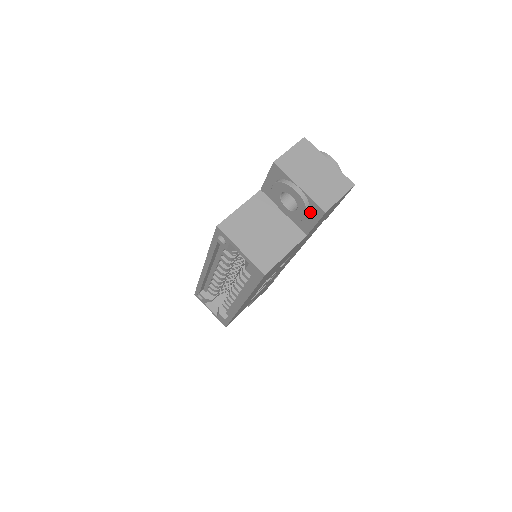
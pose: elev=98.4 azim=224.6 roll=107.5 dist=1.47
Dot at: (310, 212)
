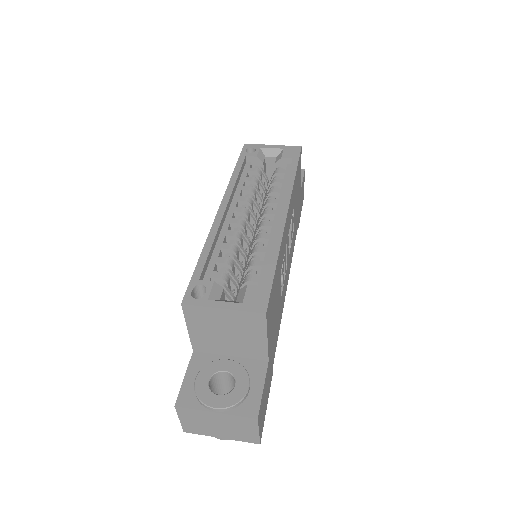
Dot at: occluded
